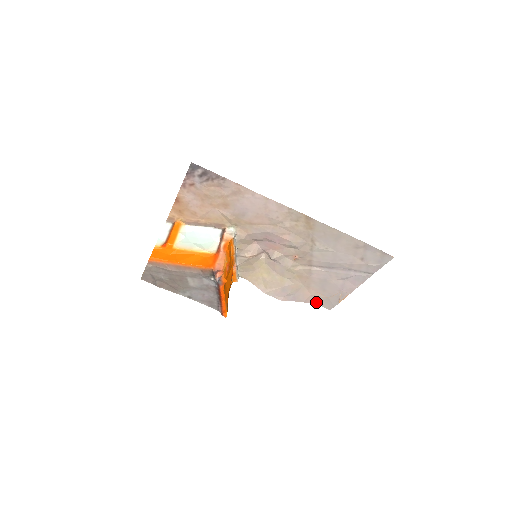
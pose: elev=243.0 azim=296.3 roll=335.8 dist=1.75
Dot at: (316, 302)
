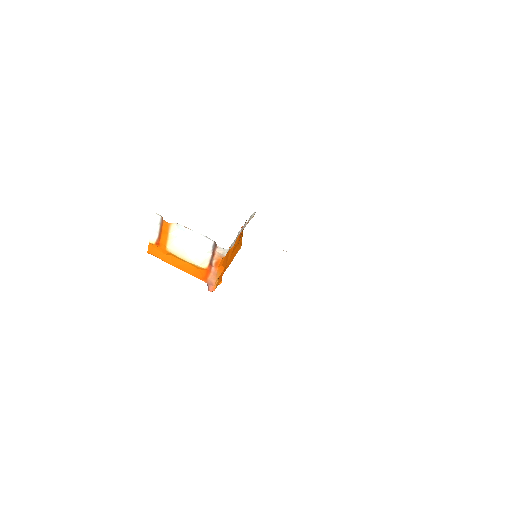
Dot at: occluded
